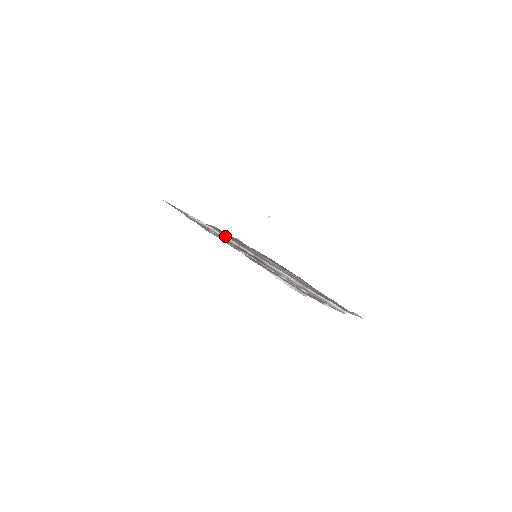
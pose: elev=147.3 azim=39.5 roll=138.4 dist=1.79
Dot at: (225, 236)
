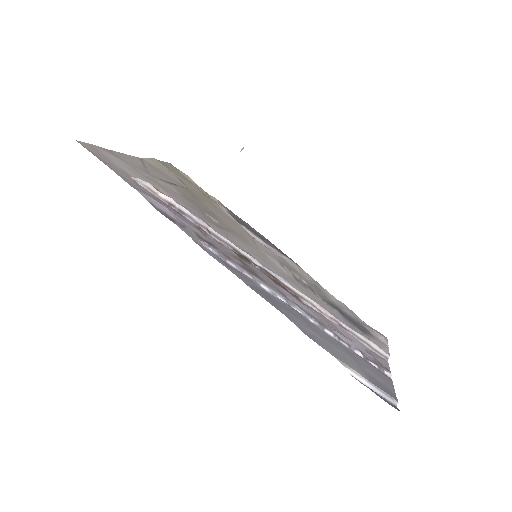
Dot at: (208, 224)
